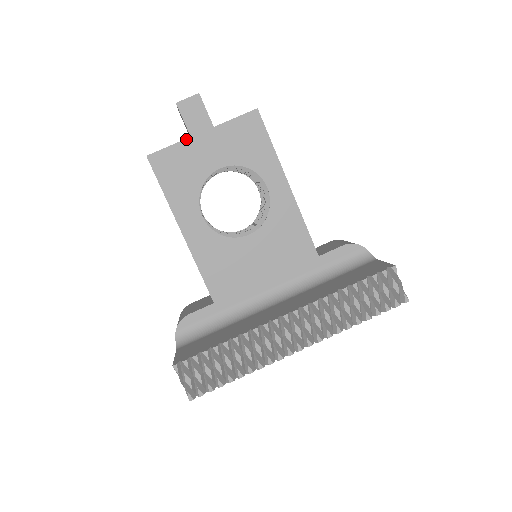
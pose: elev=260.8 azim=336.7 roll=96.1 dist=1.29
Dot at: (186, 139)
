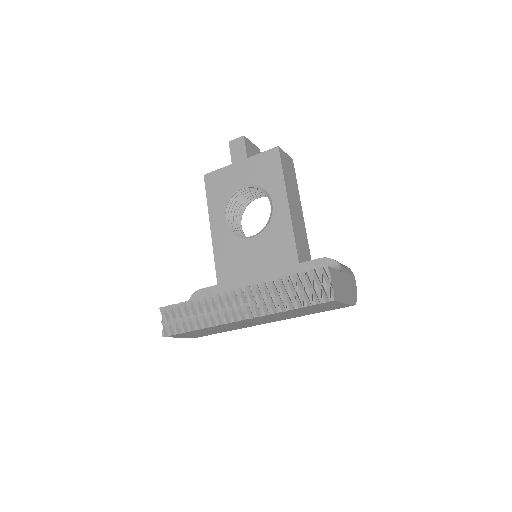
Dot at: (229, 165)
